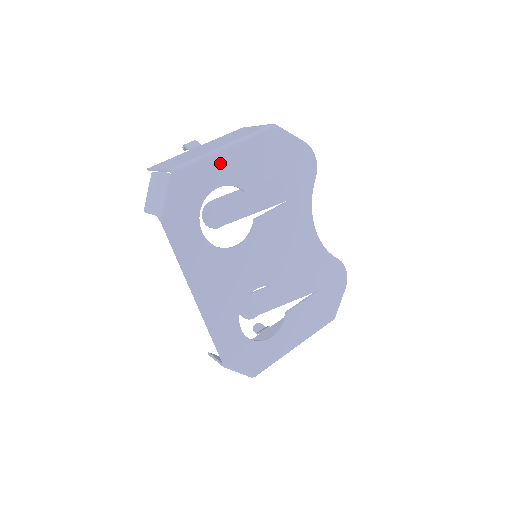
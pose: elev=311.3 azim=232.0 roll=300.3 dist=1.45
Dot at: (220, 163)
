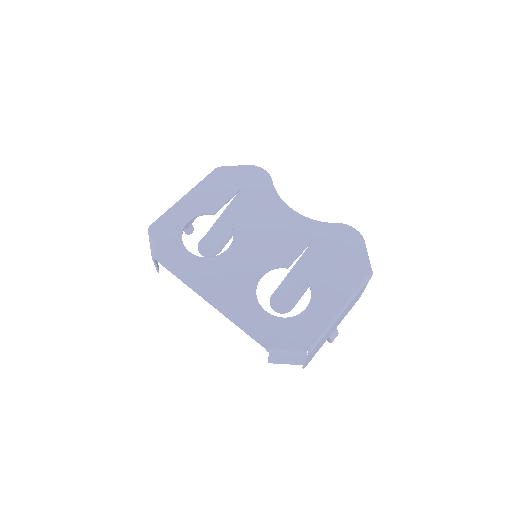
Dot at: (184, 206)
